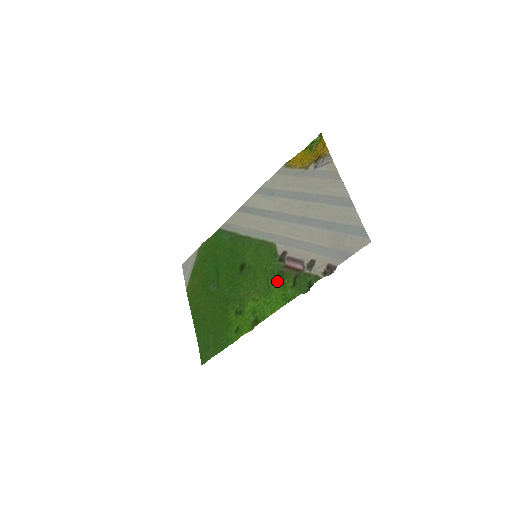
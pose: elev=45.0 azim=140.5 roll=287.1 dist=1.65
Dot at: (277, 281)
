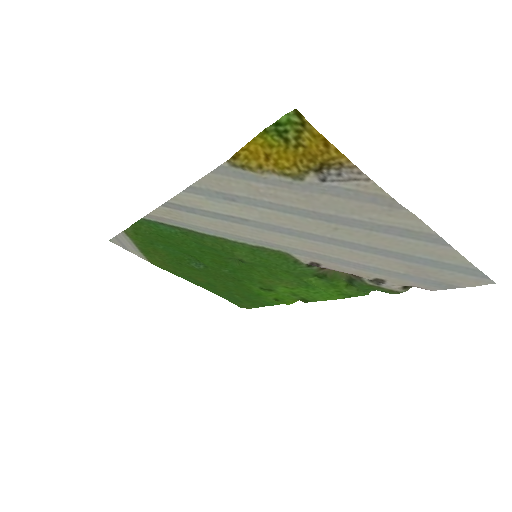
Dot at: (316, 279)
